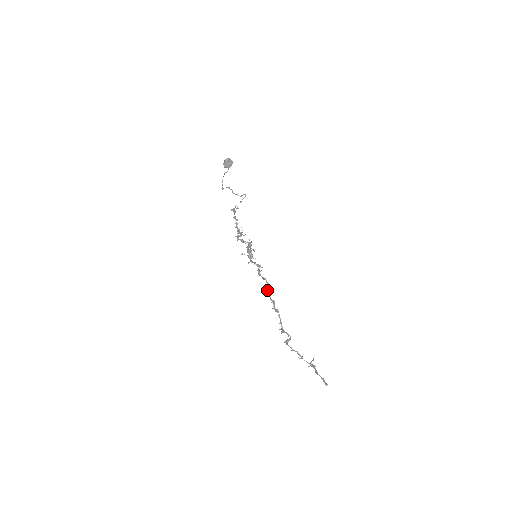
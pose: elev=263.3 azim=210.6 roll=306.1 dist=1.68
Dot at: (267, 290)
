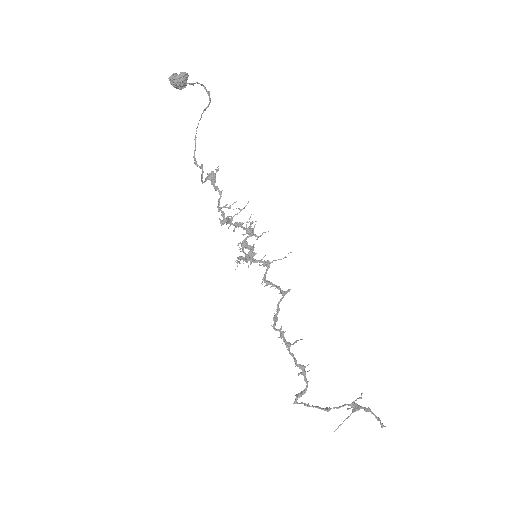
Dot at: occluded
